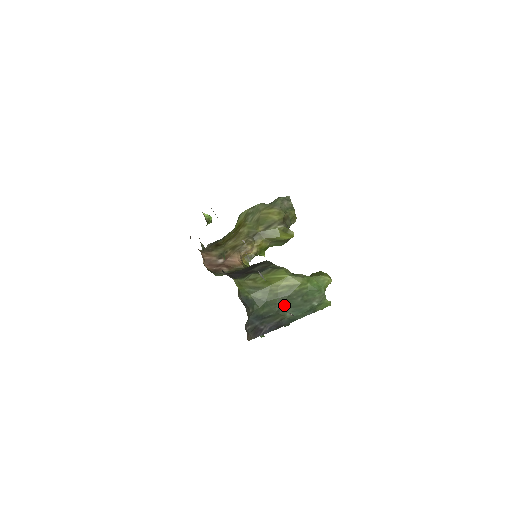
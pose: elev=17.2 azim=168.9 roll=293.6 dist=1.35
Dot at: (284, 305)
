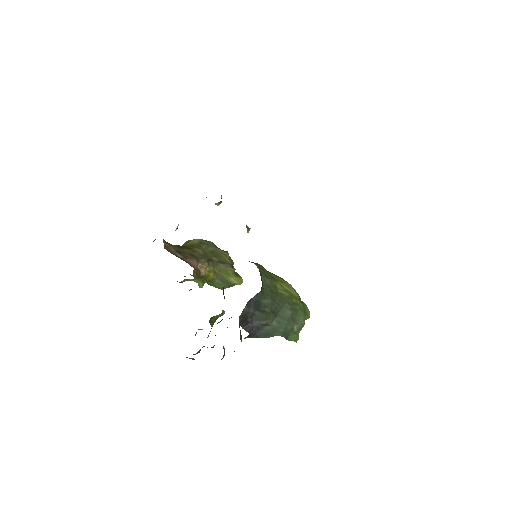
Dot at: (278, 309)
